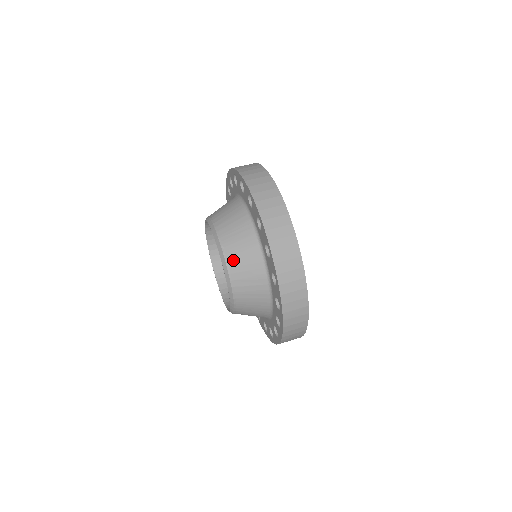
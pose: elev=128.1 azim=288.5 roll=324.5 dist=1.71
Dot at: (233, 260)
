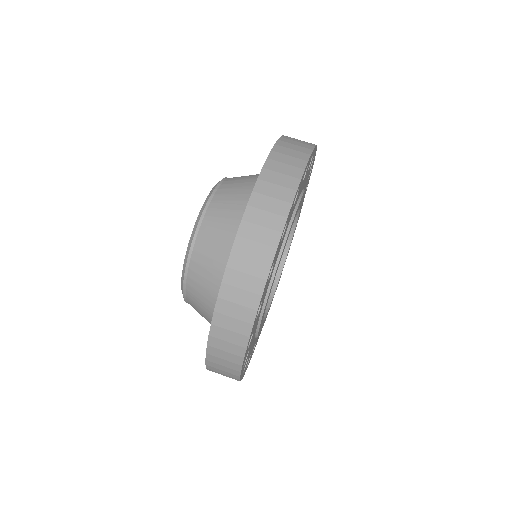
Dot at: occluded
